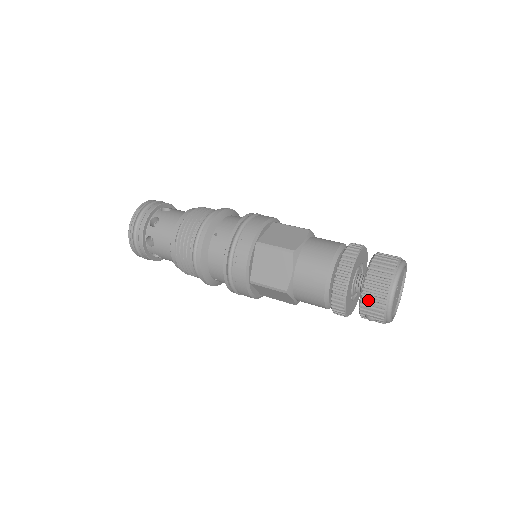
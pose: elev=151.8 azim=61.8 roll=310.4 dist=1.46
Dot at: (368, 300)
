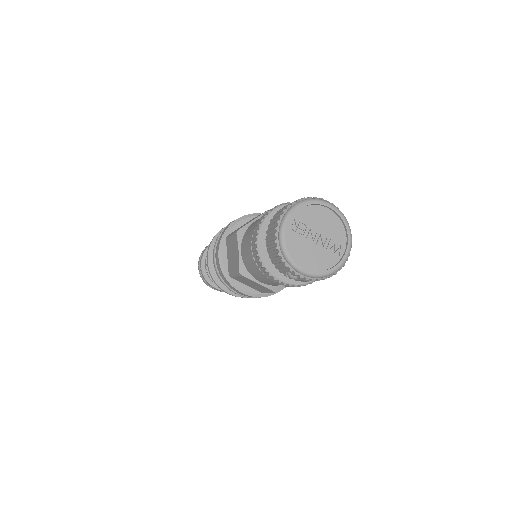
Dot at: (271, 252)
